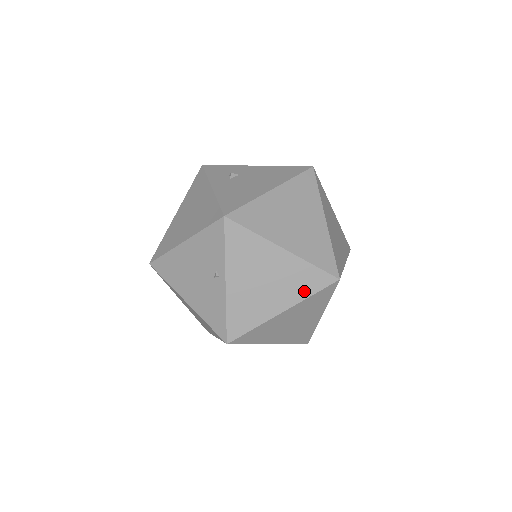
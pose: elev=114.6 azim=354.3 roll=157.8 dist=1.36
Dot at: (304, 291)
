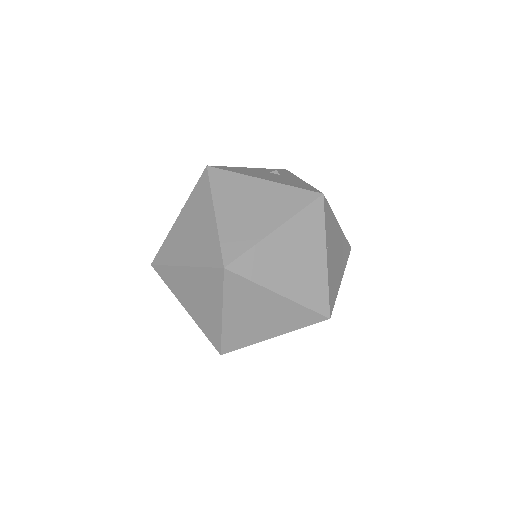
Dot at: (202, 259)
